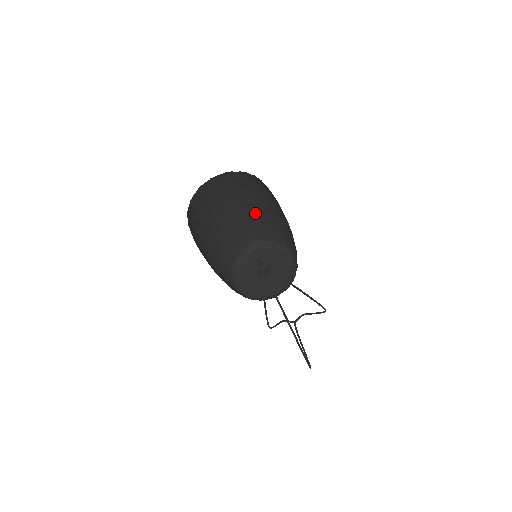
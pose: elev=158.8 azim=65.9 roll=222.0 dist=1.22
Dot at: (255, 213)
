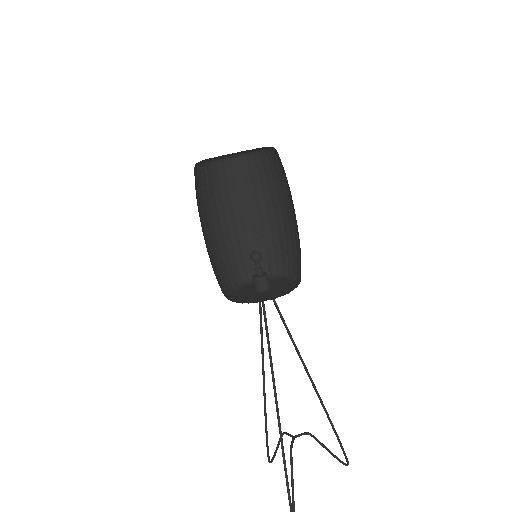
Dot at: (276, 229)
